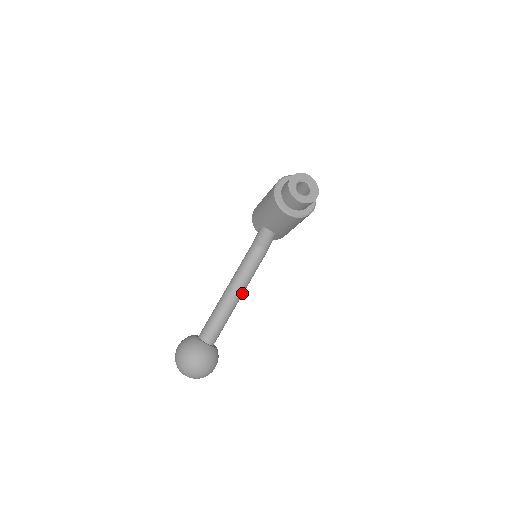
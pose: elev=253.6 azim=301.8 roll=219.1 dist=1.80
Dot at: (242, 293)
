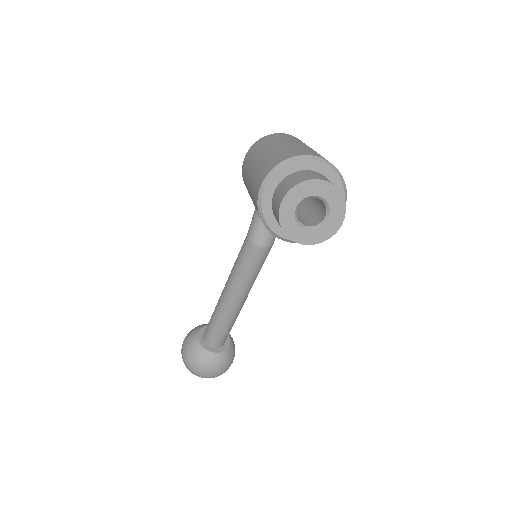
Dot at: (247, 296)
